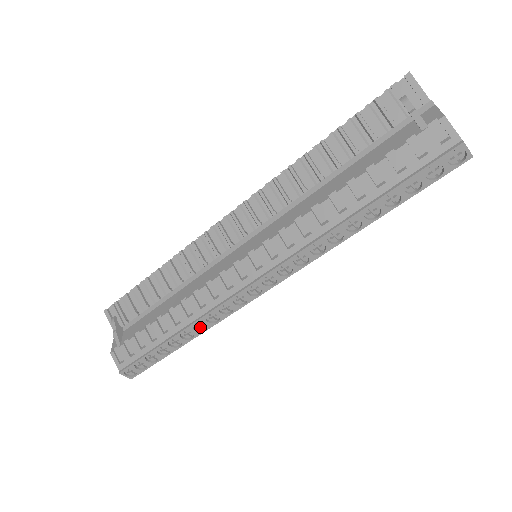
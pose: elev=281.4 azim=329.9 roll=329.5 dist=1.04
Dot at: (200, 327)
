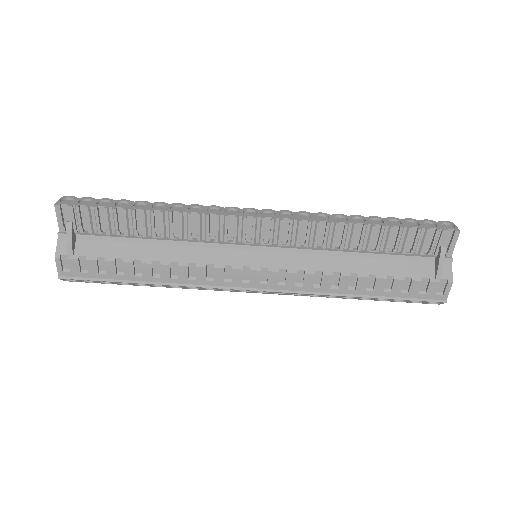
Dot at: occluded
